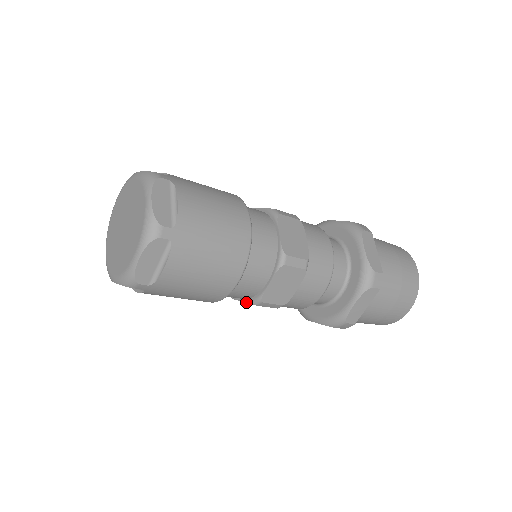
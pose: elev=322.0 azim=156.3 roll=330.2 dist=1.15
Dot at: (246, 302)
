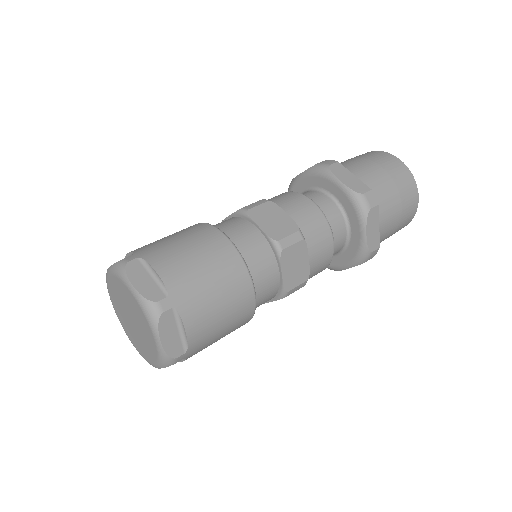
Dot at: (275, 300)
